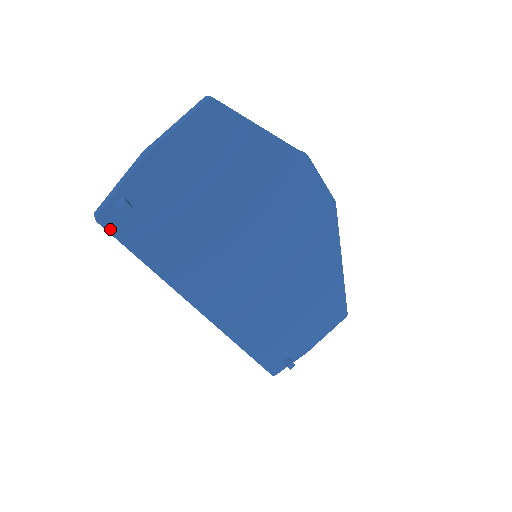
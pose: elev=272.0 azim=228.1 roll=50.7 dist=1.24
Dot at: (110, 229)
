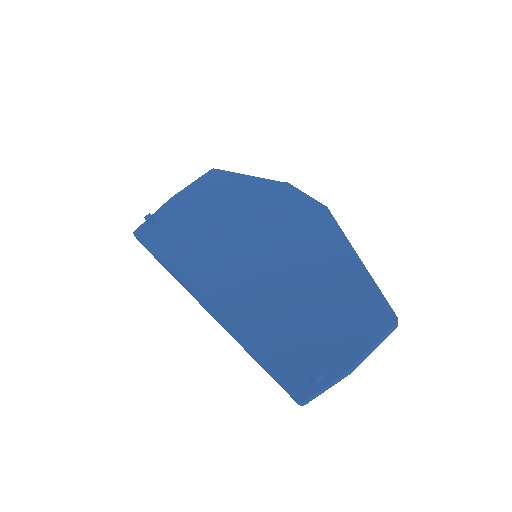
Dot at: (140, 238)
